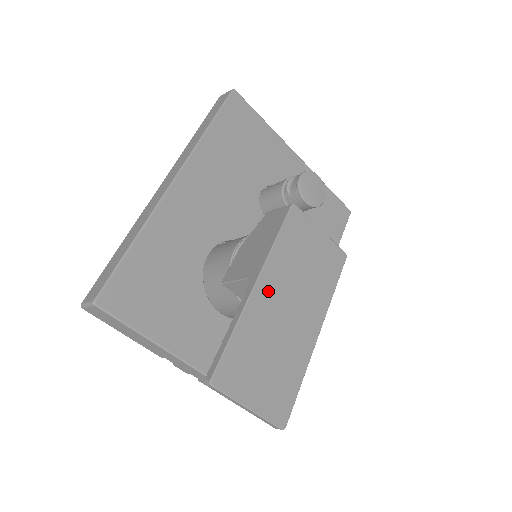
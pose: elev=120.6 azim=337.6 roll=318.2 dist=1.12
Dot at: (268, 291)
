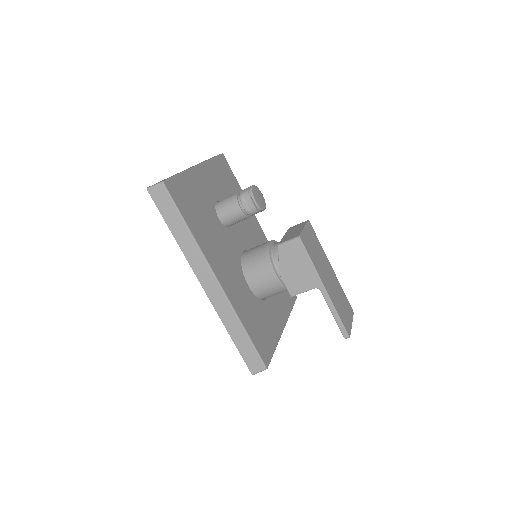
Dot at: (326, 284)
